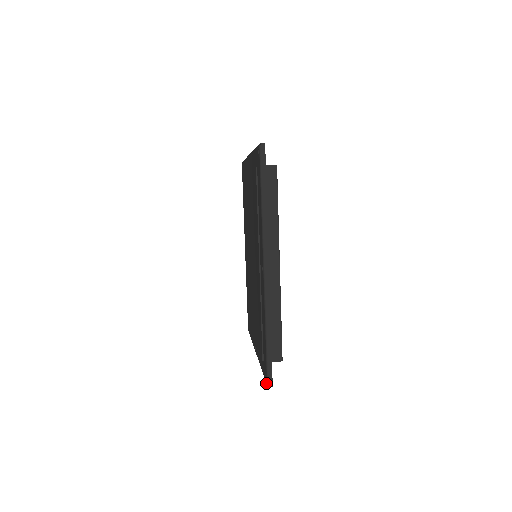
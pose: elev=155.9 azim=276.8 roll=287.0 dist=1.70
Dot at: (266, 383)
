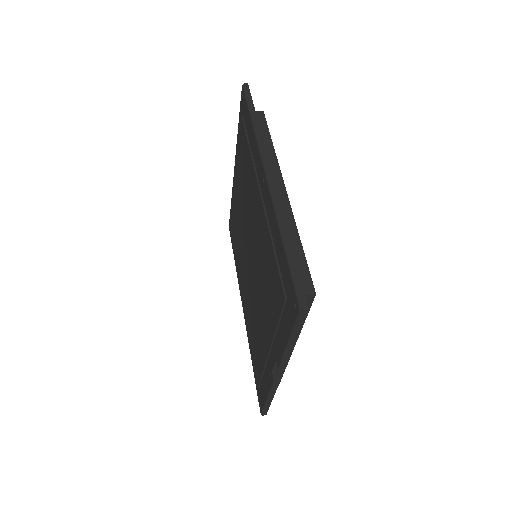
Dot at: (297, 311)
